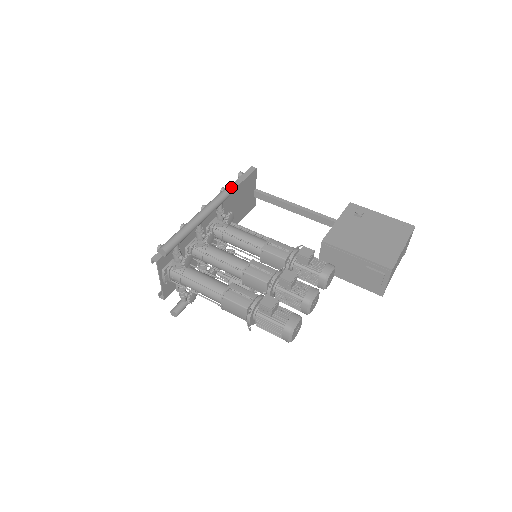
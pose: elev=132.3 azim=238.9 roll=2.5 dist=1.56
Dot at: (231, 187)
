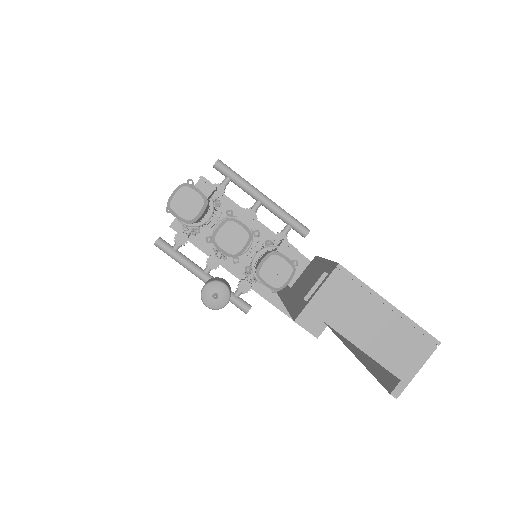
Dot at: occluded
